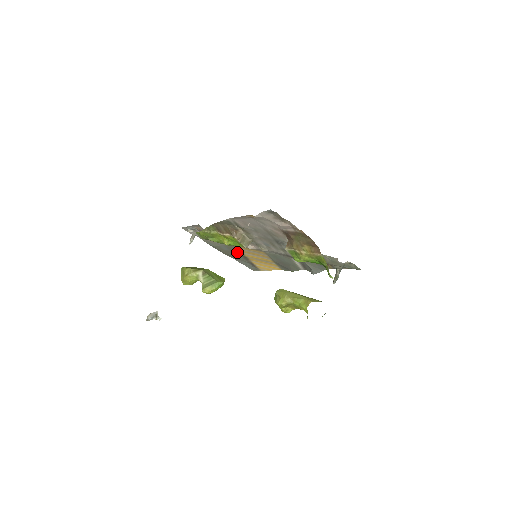
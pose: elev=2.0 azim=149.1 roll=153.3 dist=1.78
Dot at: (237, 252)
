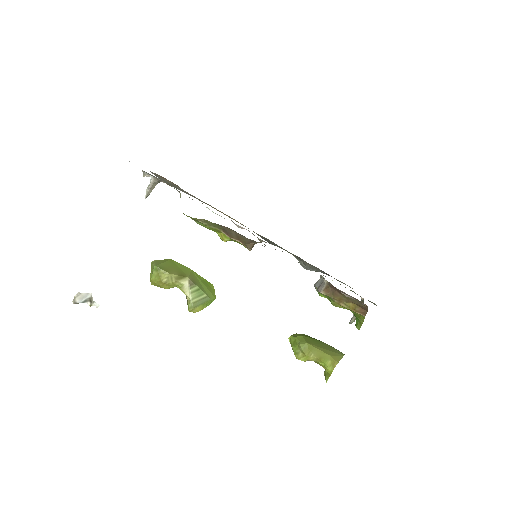
Dot at: (200, 200)
